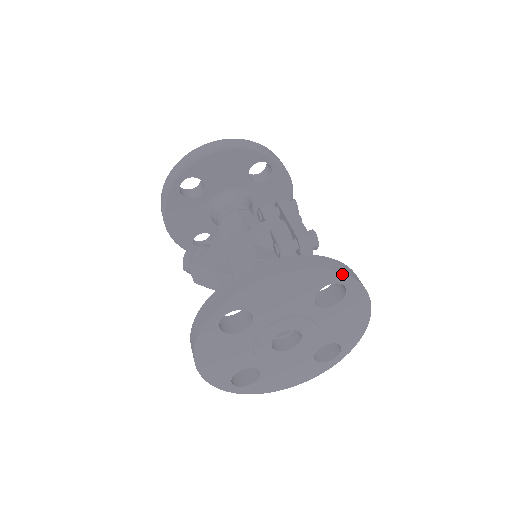
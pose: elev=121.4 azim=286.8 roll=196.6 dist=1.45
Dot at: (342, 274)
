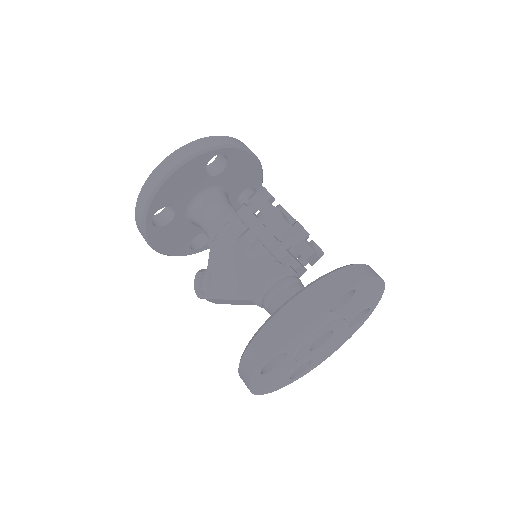
Dot at: (345, 288)
